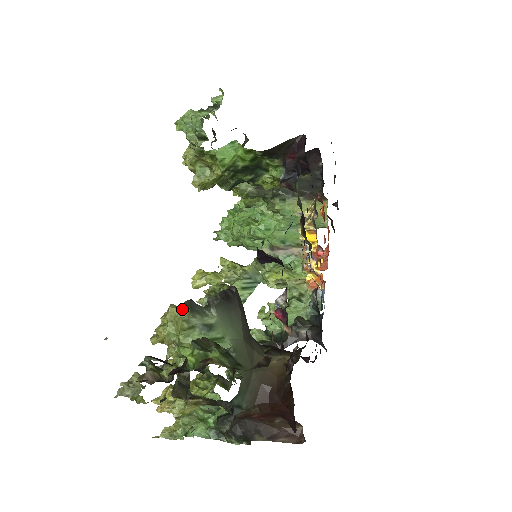
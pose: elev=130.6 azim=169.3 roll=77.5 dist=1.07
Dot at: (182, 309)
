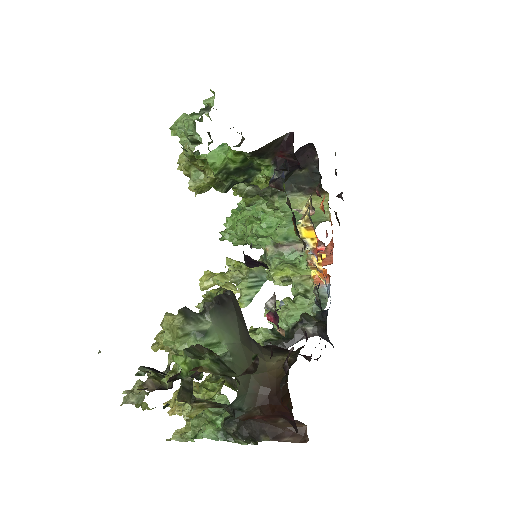
Dot at: (177, 317)
